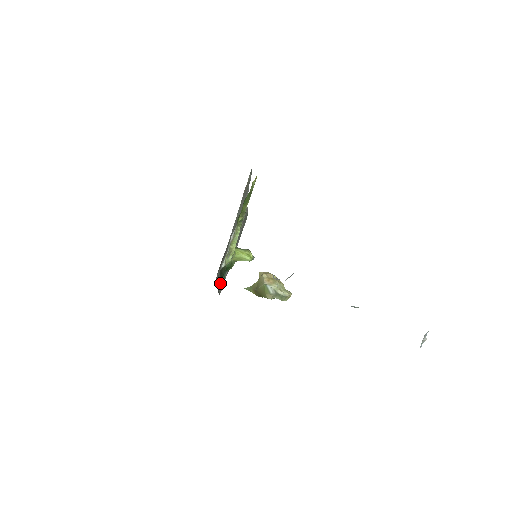
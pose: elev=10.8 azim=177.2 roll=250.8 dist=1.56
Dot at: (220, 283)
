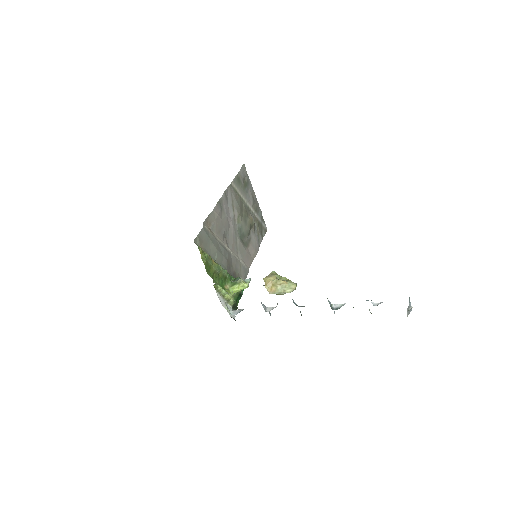
Dot at: (254, 251)
